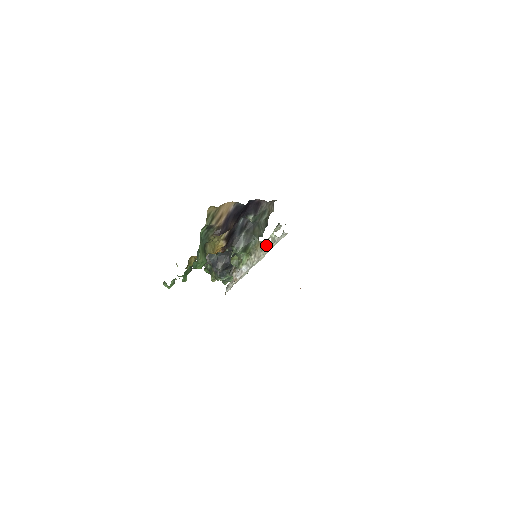
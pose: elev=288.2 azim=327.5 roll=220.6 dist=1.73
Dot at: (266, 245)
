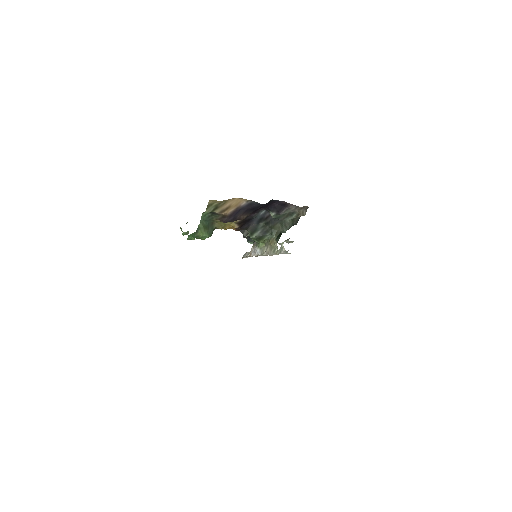
Dot at: (275, 248)
